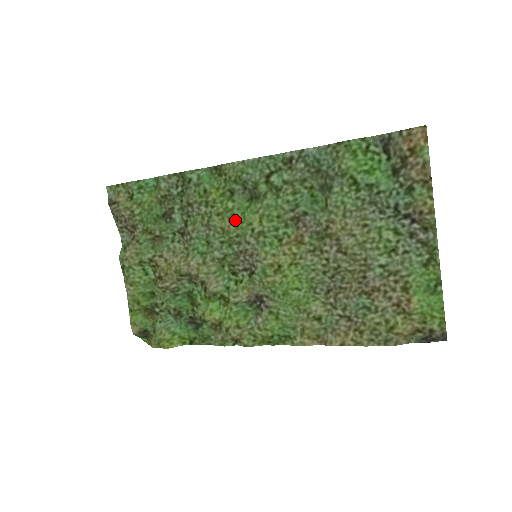
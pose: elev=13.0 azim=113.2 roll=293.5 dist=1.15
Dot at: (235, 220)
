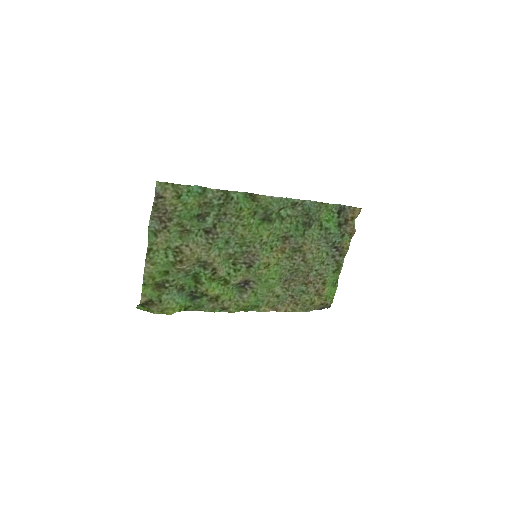
Dot at: (252, 232)
